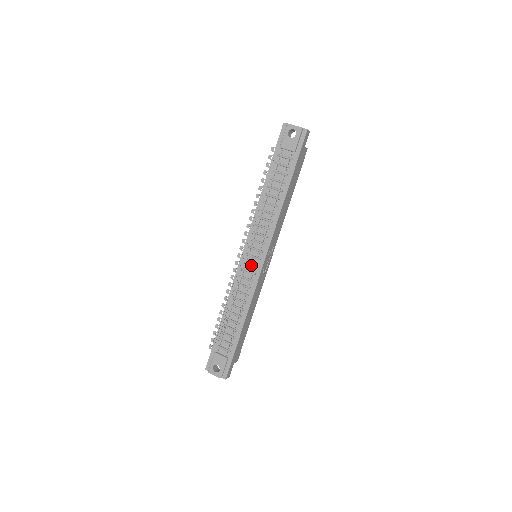
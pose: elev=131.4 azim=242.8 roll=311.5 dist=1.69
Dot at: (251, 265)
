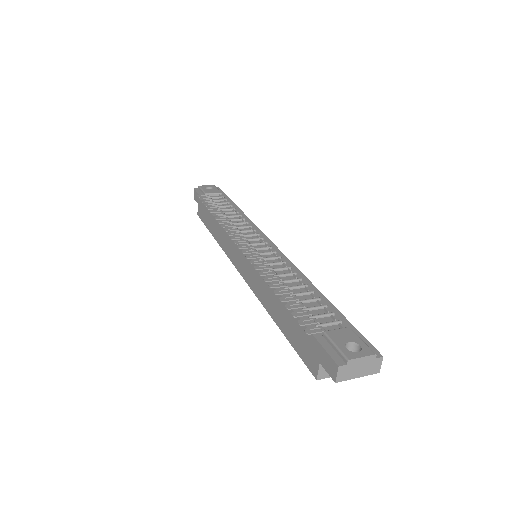
Dot at: (263, 250)
